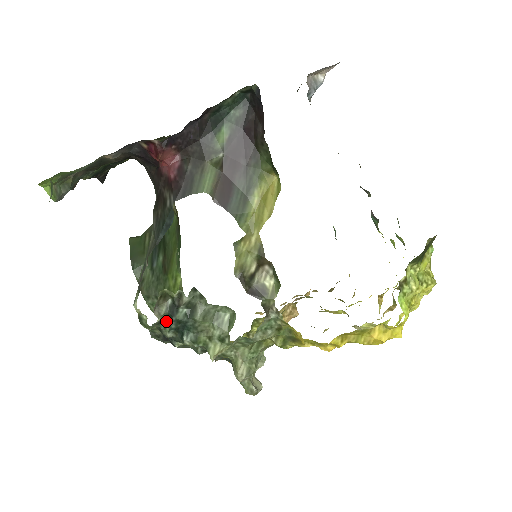
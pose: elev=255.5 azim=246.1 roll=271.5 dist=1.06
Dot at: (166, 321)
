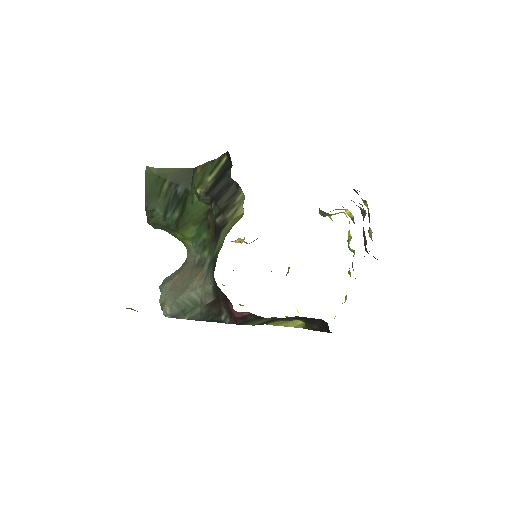
Dot at: occluded
